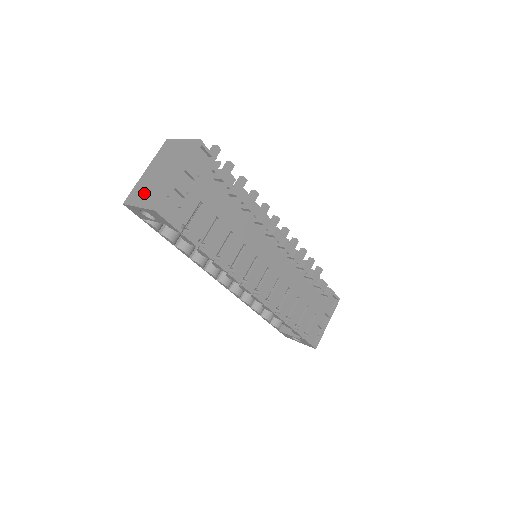
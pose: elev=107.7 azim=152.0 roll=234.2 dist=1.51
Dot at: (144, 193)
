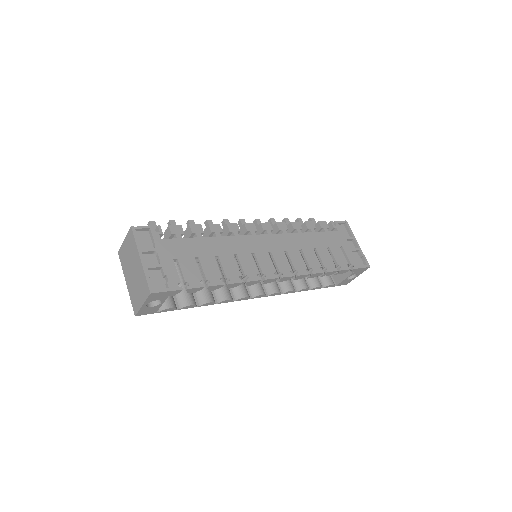
Dot at: (137, 294)
